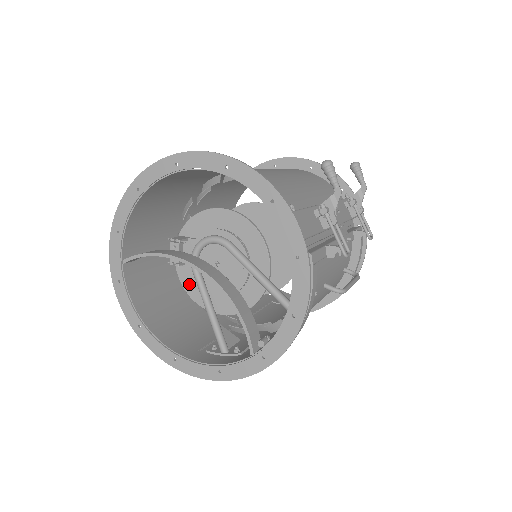
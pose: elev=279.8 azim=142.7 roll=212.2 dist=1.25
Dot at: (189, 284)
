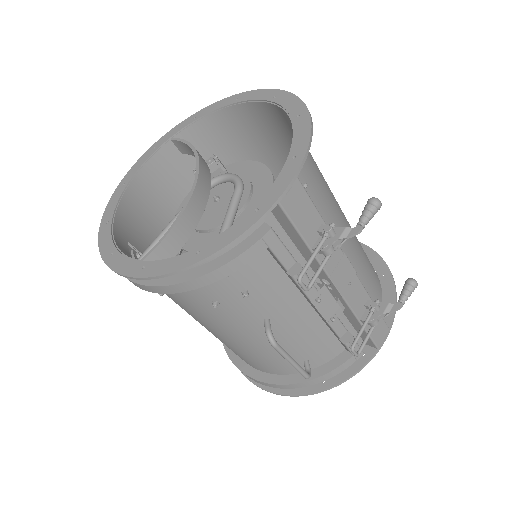
Dot at: occluded
